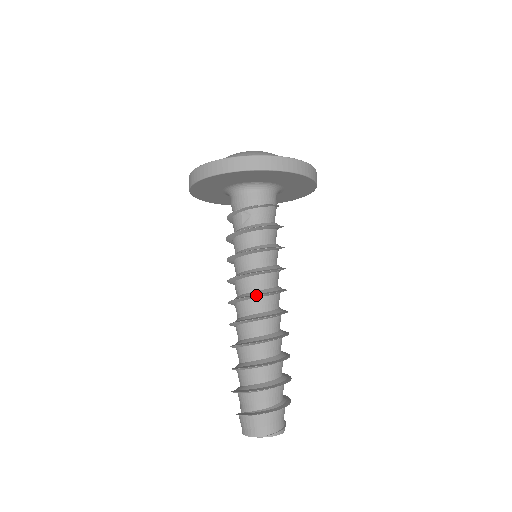
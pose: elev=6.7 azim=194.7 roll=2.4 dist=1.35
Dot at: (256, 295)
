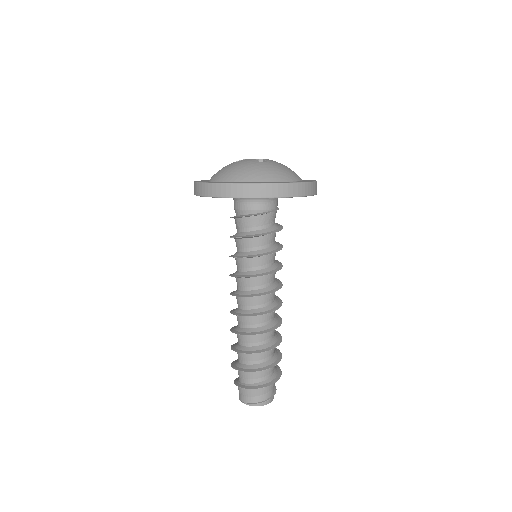
Dot at: (233, 295)
